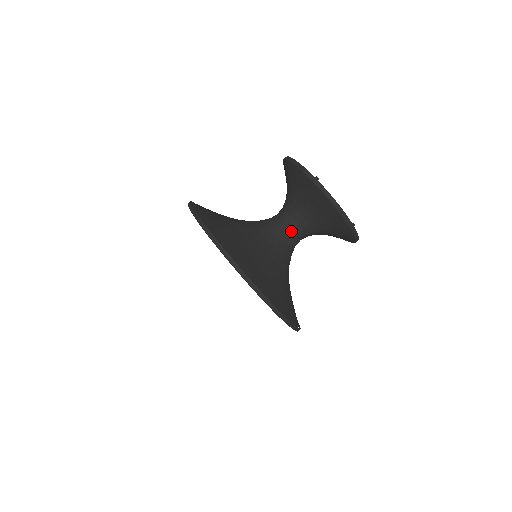
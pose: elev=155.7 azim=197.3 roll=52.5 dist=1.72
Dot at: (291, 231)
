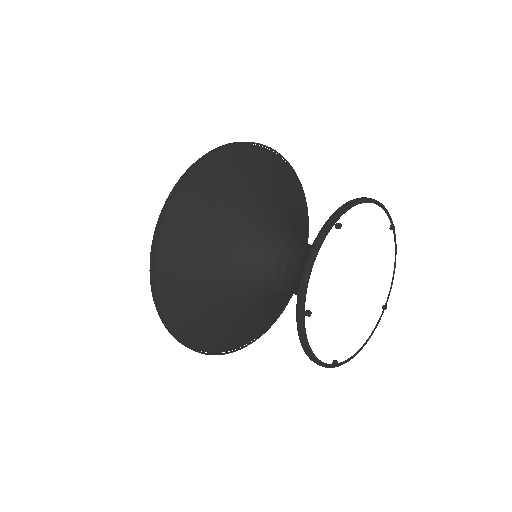
Dot at: (286, 288)
